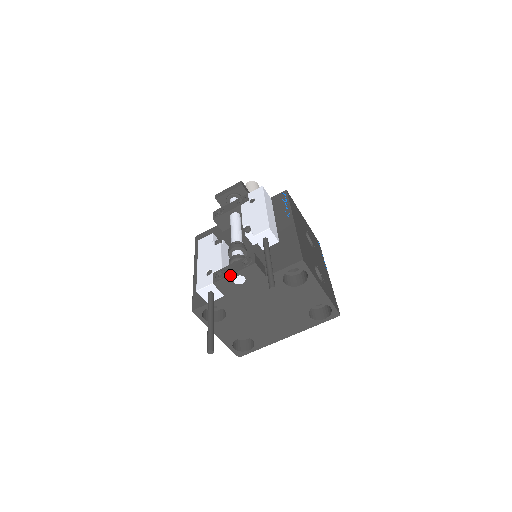
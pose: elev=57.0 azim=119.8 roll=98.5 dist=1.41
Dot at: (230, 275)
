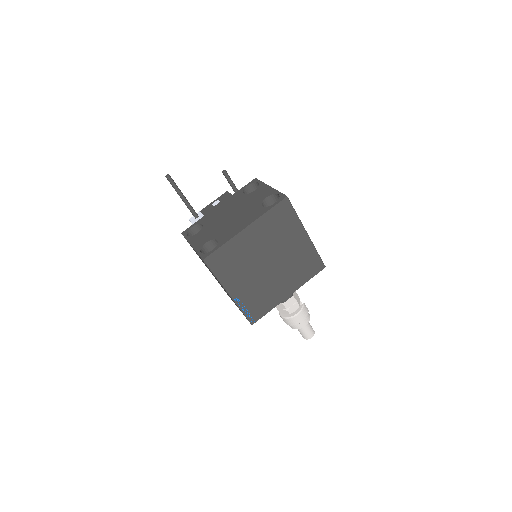
Dot at: (211, 203)
